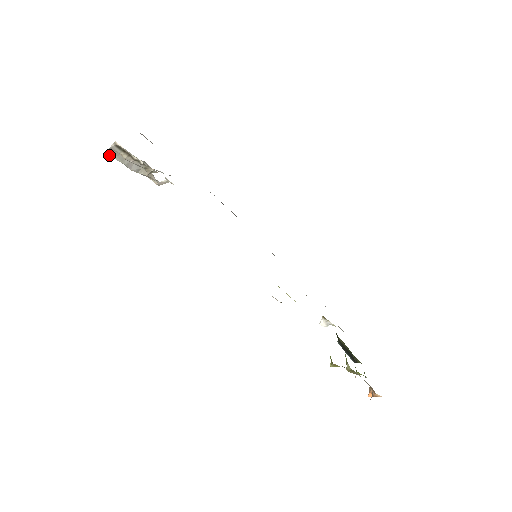
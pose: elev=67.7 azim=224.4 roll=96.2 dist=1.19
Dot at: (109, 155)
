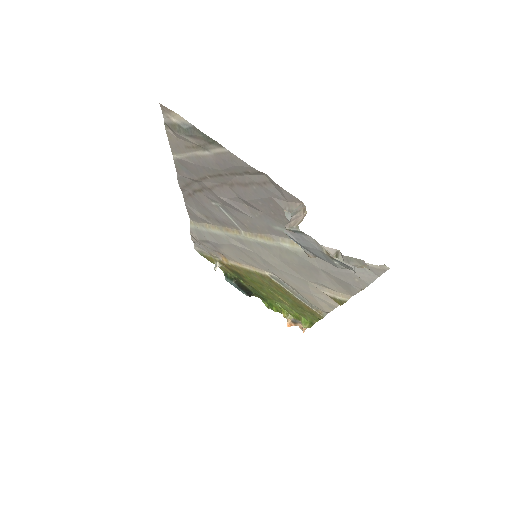
Dot at: occluded
